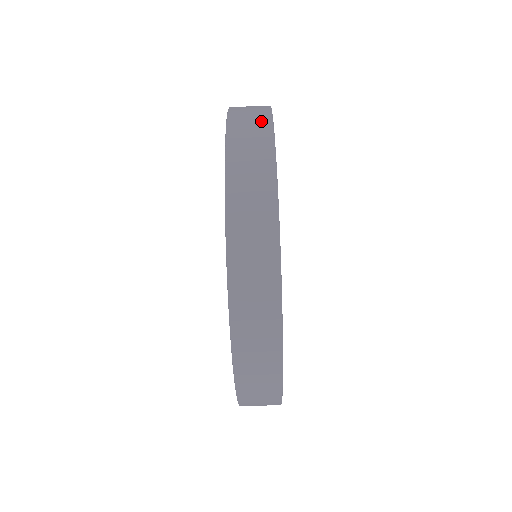
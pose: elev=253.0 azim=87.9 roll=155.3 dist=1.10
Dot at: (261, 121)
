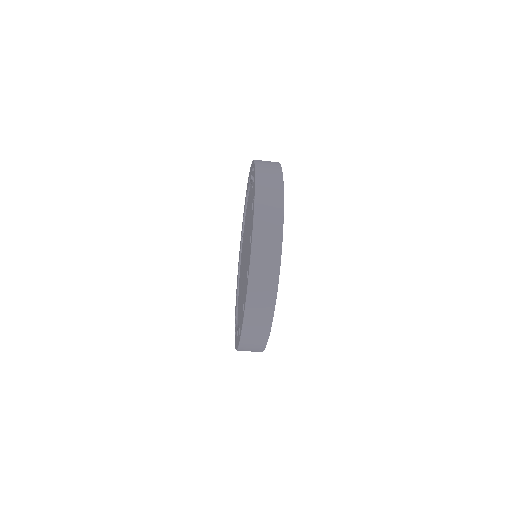
Dot at: (276, 224)
